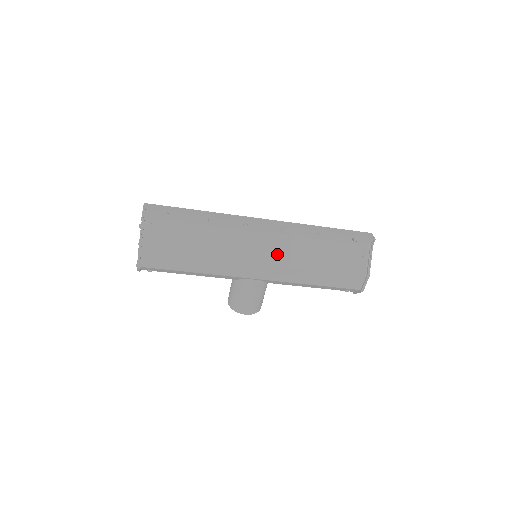
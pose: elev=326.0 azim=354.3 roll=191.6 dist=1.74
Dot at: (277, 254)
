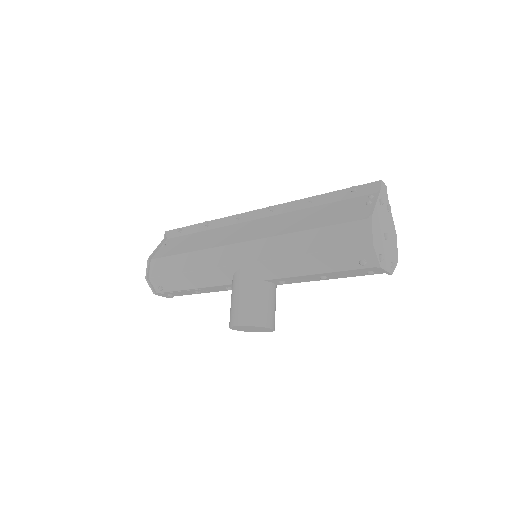
Dot at: (262, 231)
